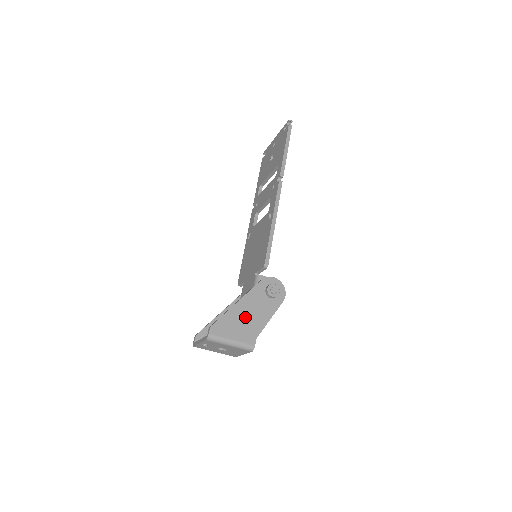
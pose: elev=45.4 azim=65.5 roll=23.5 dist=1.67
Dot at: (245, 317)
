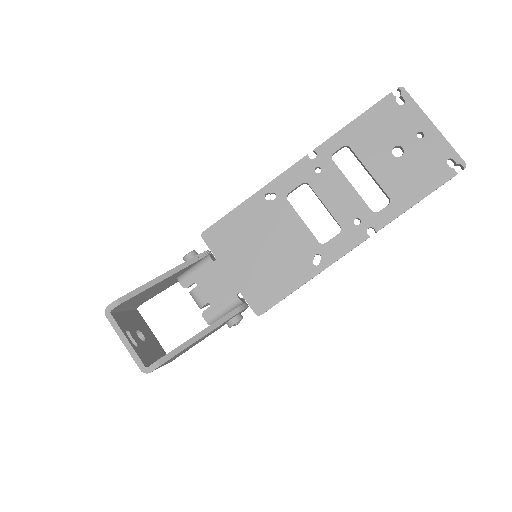
Dot at: occluded
